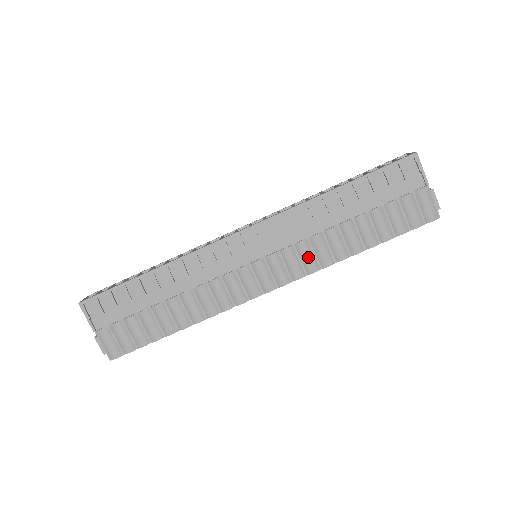
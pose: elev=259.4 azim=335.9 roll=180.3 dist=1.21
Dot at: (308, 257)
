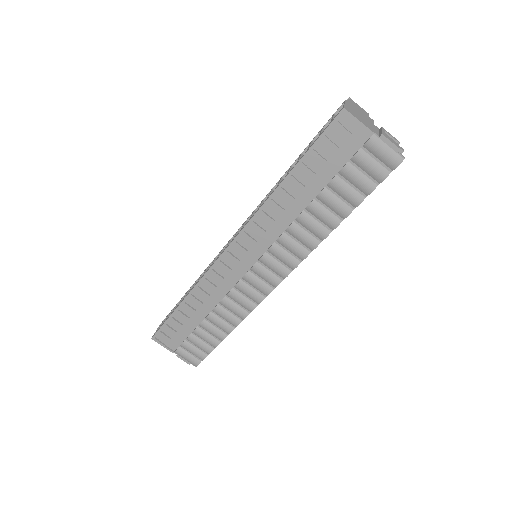
Dot at: (293, 247)
